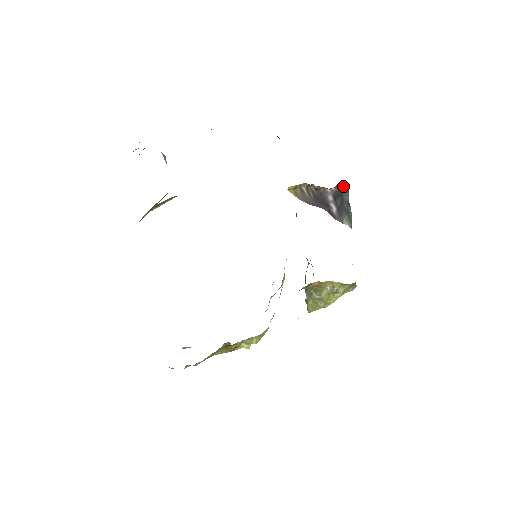
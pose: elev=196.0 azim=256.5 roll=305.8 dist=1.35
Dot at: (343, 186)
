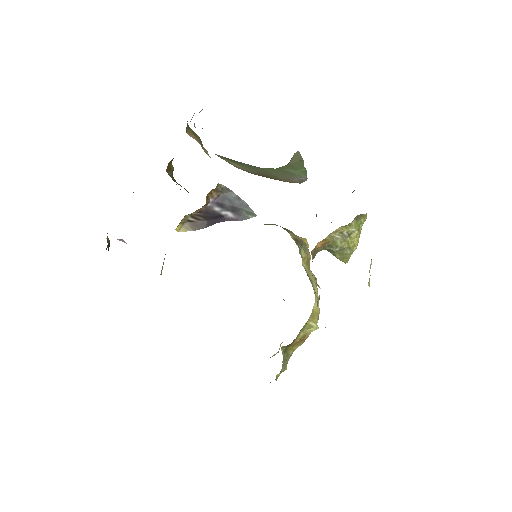
Dot at: (219, 190)
